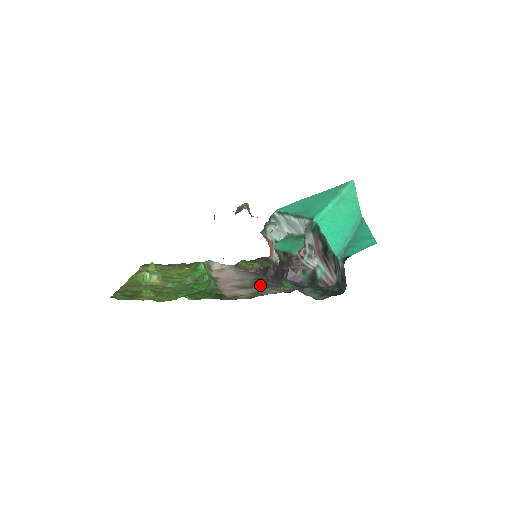
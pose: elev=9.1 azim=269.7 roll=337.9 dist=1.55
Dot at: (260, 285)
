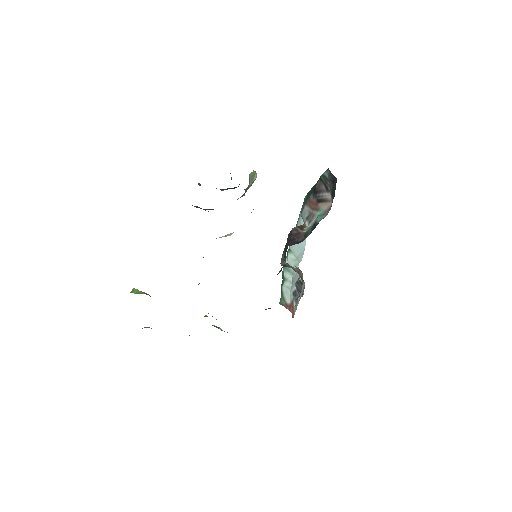
Dot at: occluded
